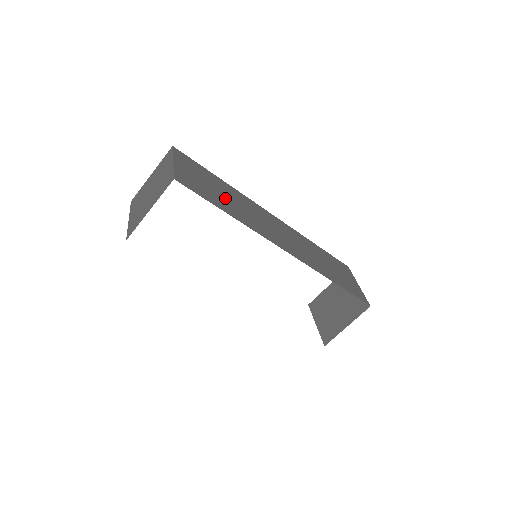
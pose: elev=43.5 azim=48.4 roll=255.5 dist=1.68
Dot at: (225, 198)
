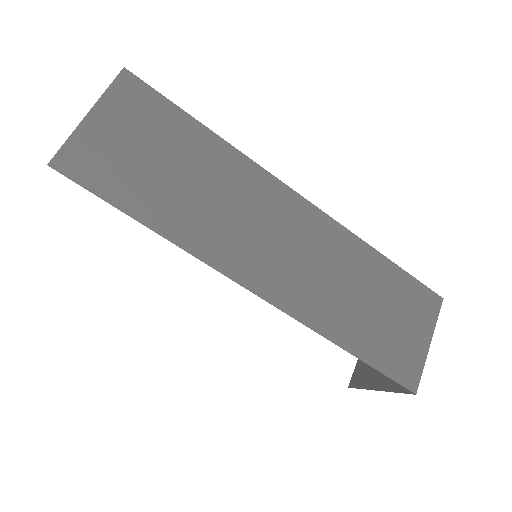
Dot at: (177, 183)
